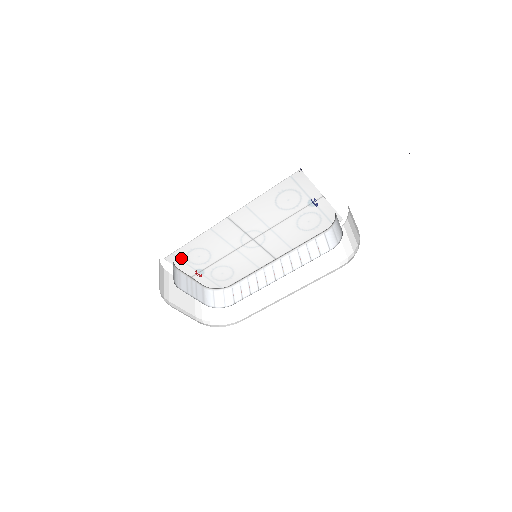
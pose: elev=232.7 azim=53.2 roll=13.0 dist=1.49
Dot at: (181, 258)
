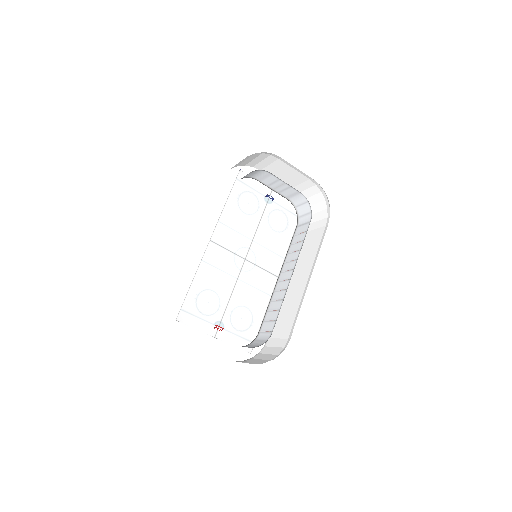
Dot at: (192, 312)
